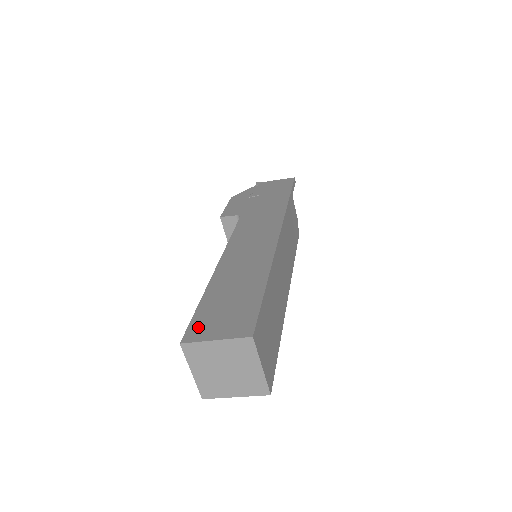
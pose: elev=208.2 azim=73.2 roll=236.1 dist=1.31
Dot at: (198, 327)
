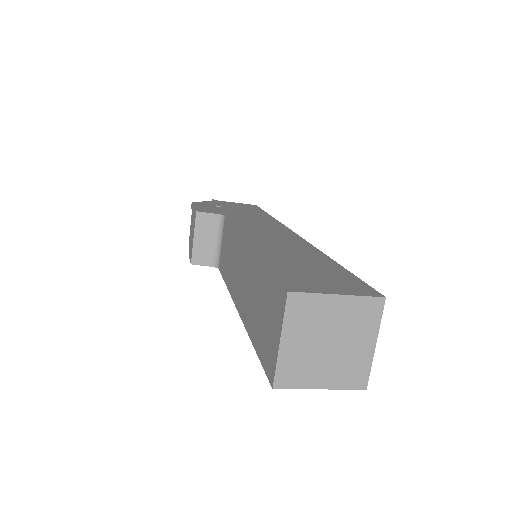
Dot at: (295, 281)
